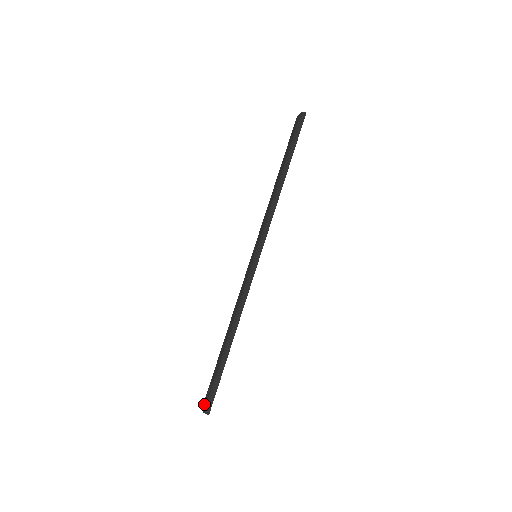
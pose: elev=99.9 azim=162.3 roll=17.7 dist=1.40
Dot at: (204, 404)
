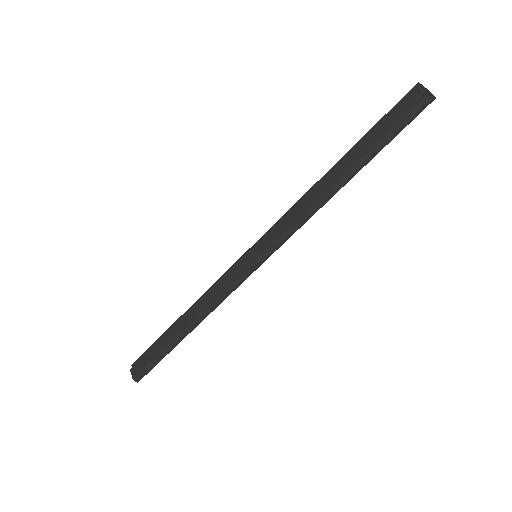
Dot at: (134, 368)
